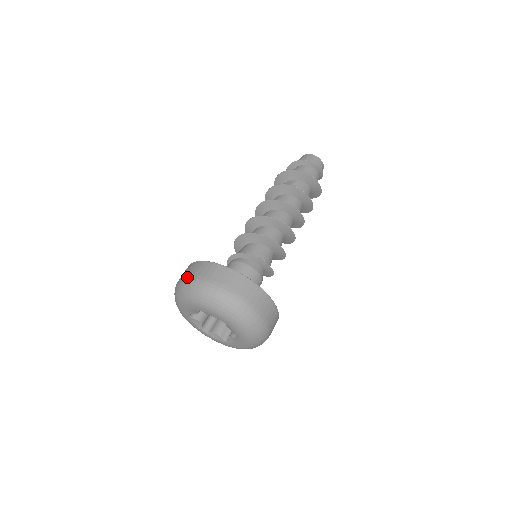
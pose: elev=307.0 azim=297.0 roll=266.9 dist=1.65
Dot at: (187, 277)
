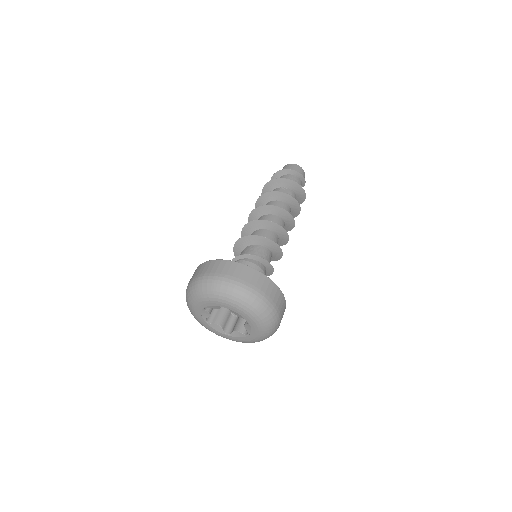
Dot at: (223, 276)
